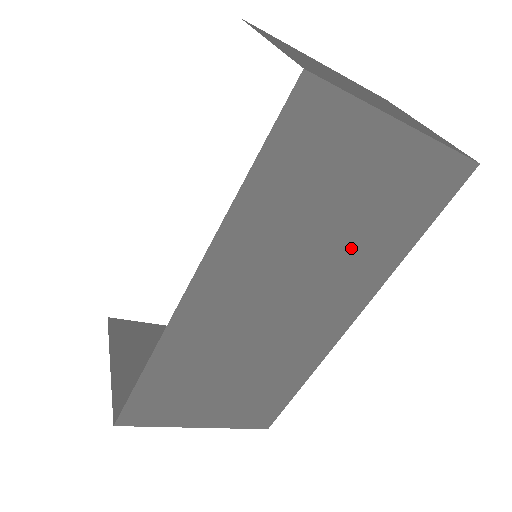
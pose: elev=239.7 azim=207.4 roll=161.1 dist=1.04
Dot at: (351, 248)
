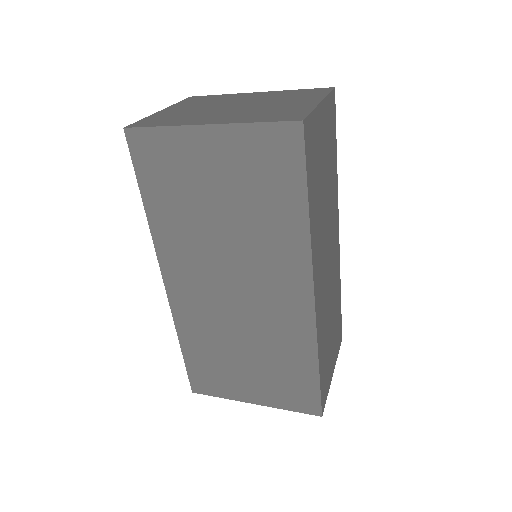
Dot at: (250, 229)
